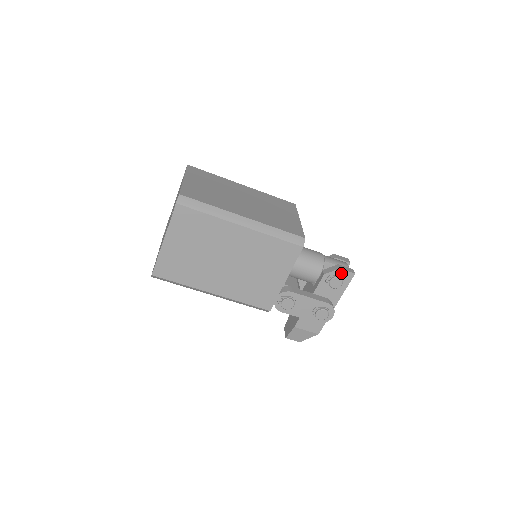
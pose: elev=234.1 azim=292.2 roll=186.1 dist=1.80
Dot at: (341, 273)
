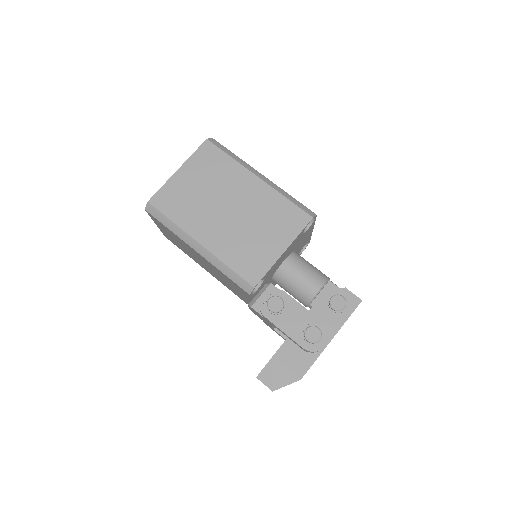
Dot at: (346, 294)
